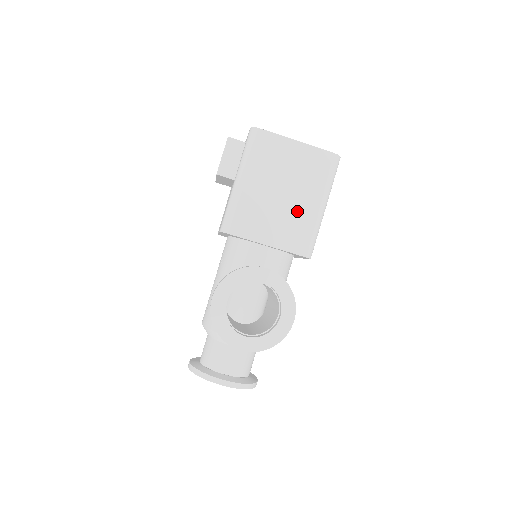
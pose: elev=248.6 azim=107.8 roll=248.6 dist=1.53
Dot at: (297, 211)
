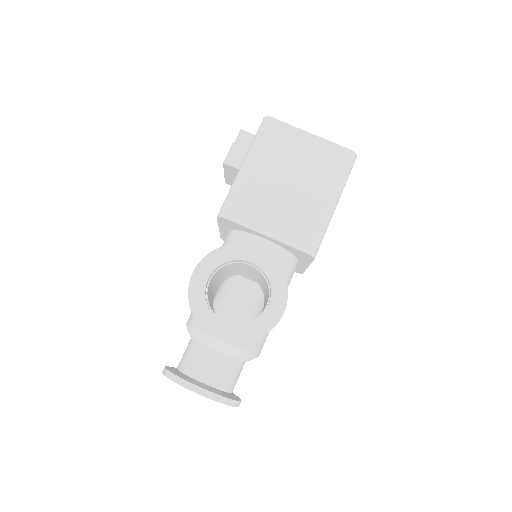
Dot at: (304, 203)
